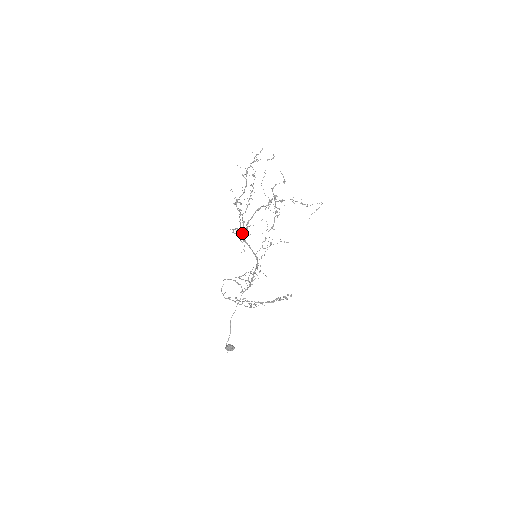
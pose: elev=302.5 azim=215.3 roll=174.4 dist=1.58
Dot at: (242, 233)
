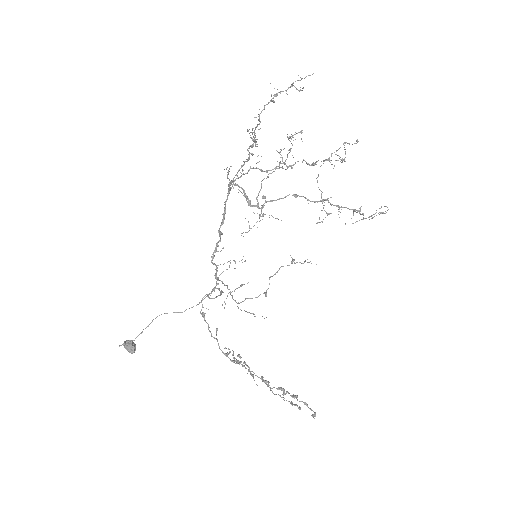
Dot at: (248, 202)
